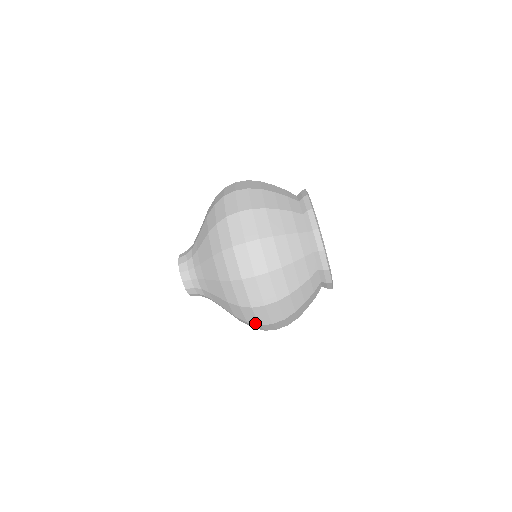
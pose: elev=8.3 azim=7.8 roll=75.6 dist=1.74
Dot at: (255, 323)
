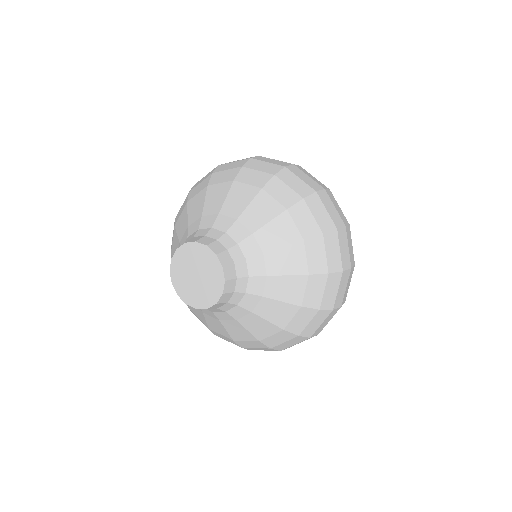
Dot at: (248, 349)
